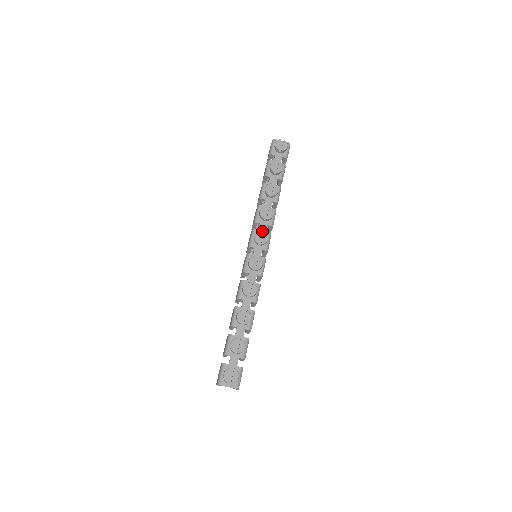
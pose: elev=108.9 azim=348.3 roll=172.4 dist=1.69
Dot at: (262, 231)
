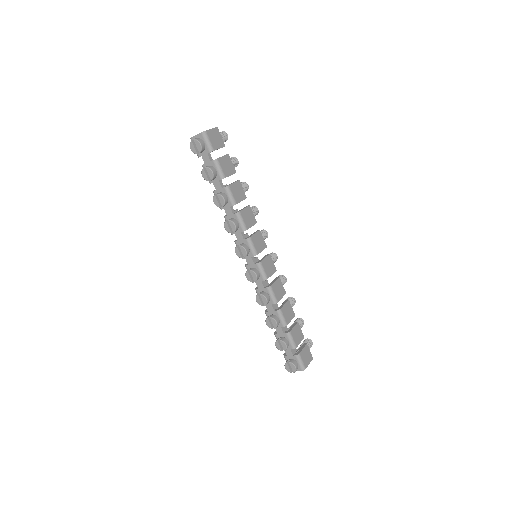
Dot at: (240, 240)
